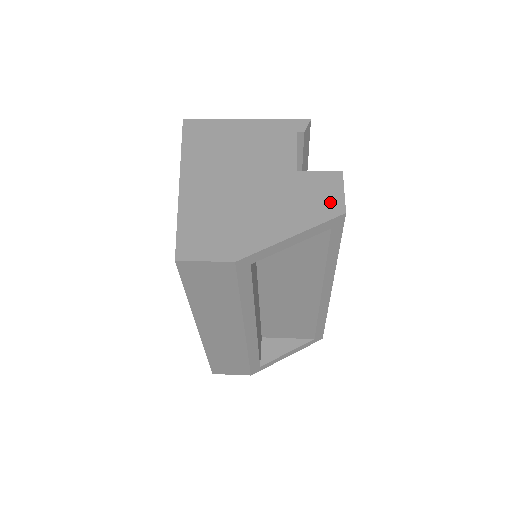
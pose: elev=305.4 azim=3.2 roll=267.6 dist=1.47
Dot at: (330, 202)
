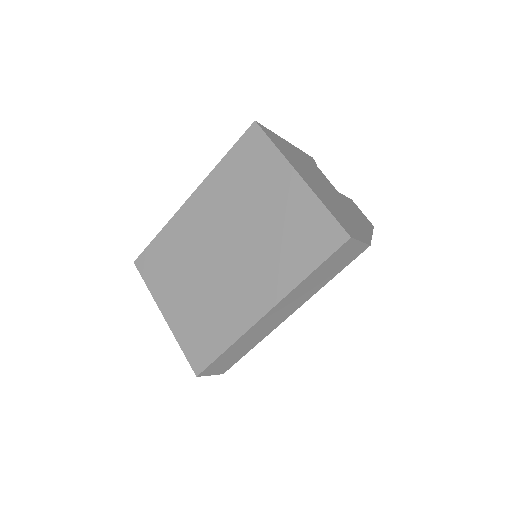
Dot at: (365, 218)
